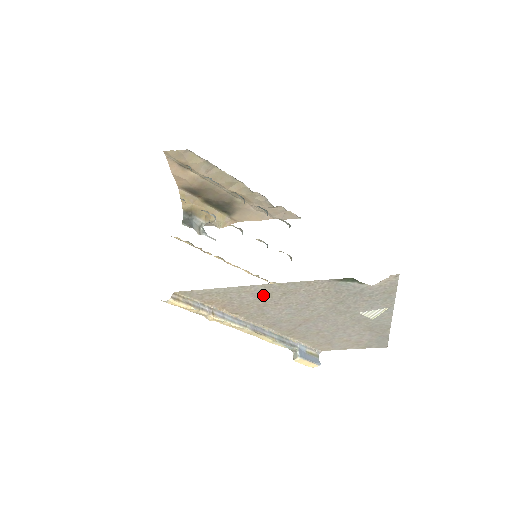
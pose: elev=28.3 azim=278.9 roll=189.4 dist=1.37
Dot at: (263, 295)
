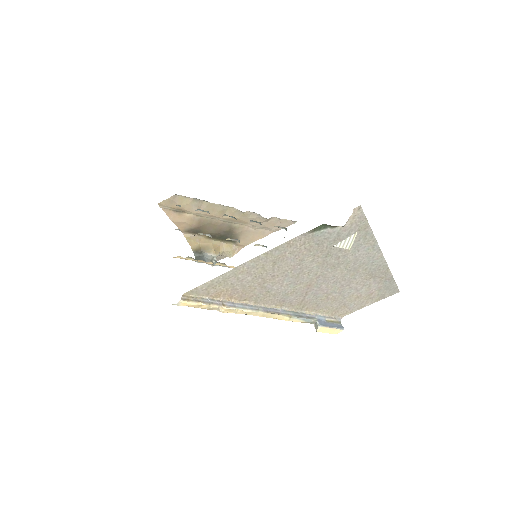
Dot at: (257, 271)
